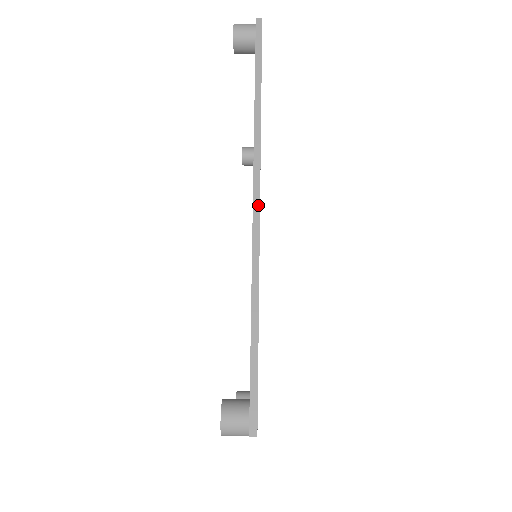
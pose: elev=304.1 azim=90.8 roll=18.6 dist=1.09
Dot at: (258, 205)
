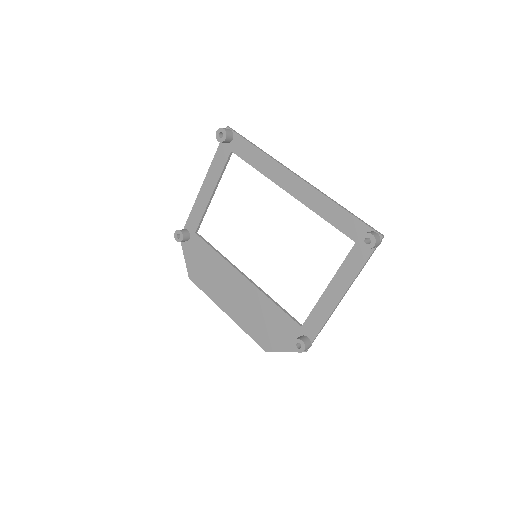
Dot at: (301, 178)
